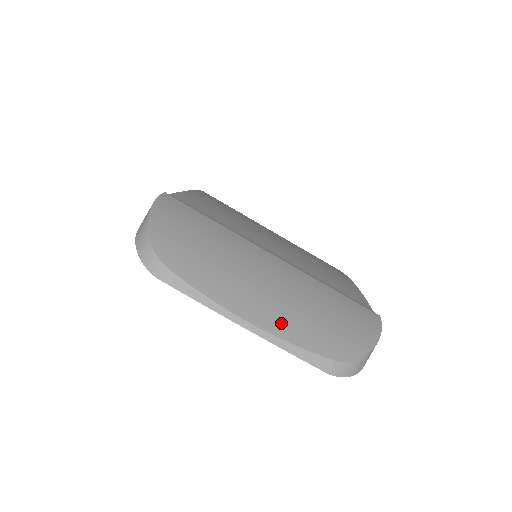
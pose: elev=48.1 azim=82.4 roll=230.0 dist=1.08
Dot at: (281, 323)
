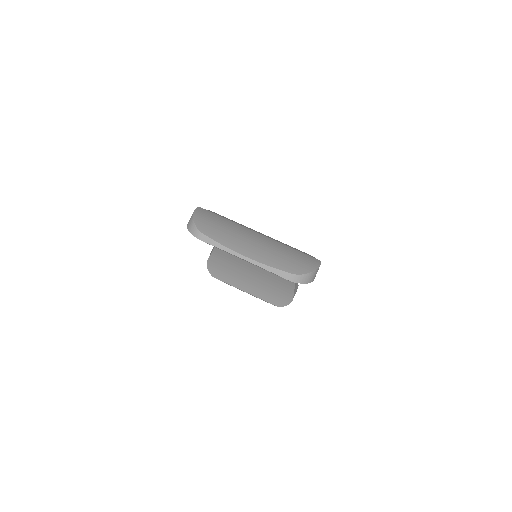
Dot at: (262, 258)
